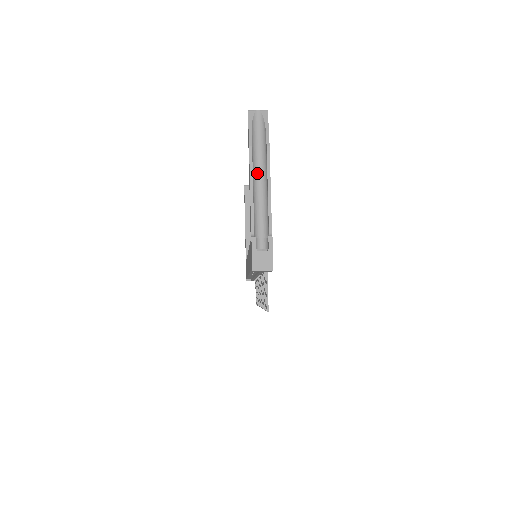
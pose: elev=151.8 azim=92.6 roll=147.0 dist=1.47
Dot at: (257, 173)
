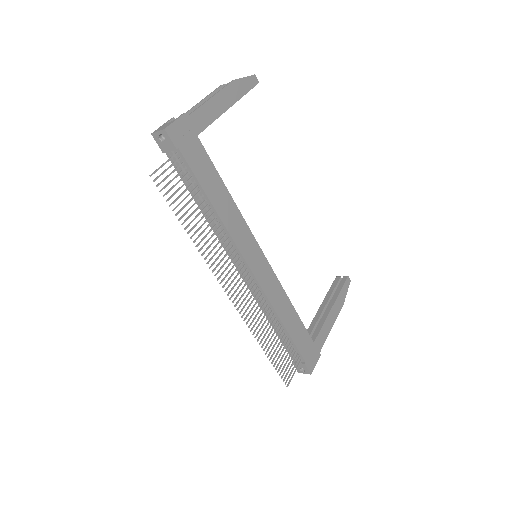
Dot at: occluded
